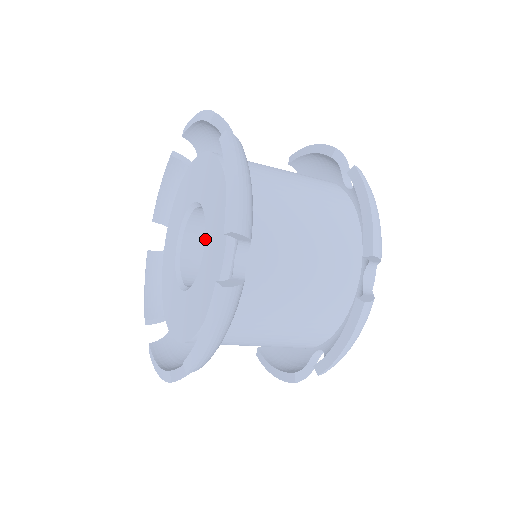
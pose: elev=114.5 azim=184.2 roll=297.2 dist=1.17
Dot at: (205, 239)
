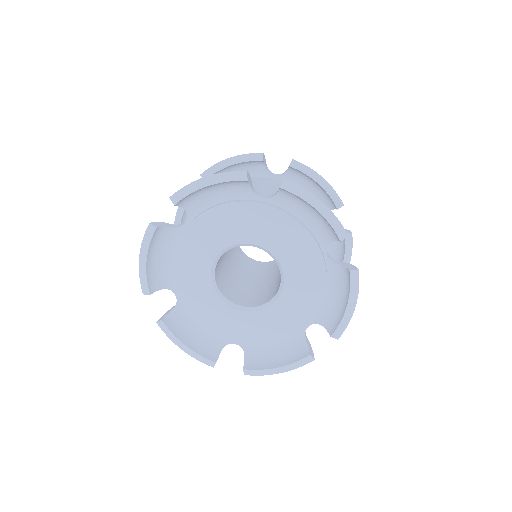
Dot at: (279, 261)
